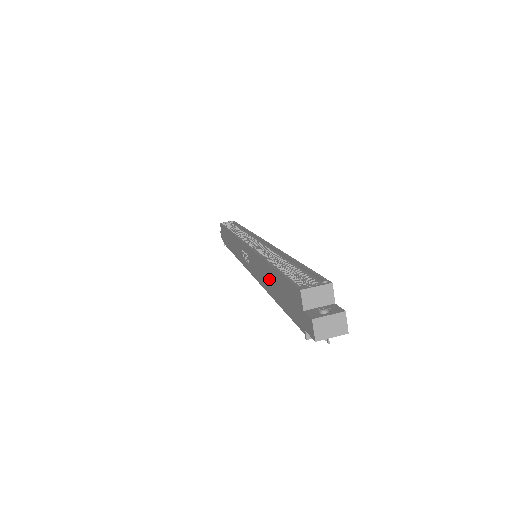
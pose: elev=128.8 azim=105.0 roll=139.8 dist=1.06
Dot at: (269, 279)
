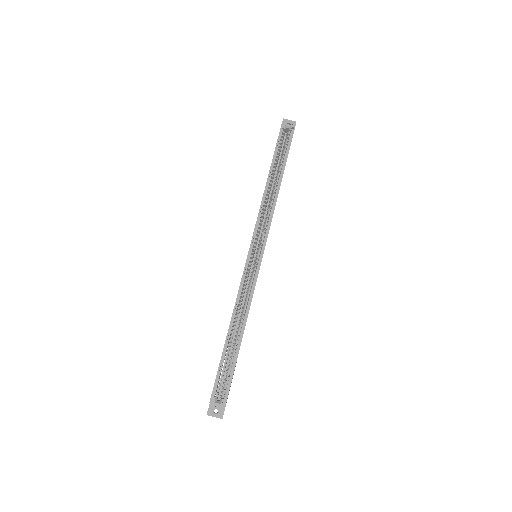
Dot at: occluded
